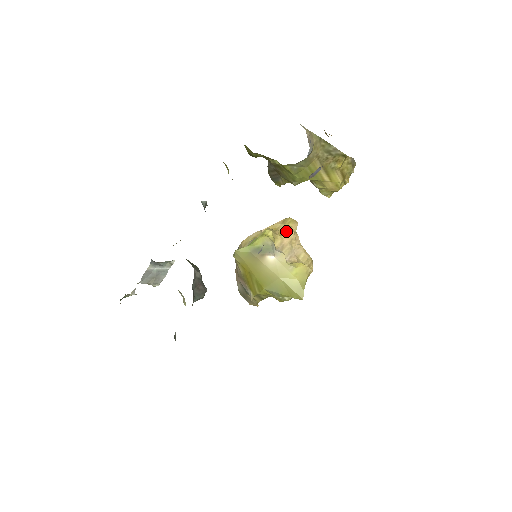
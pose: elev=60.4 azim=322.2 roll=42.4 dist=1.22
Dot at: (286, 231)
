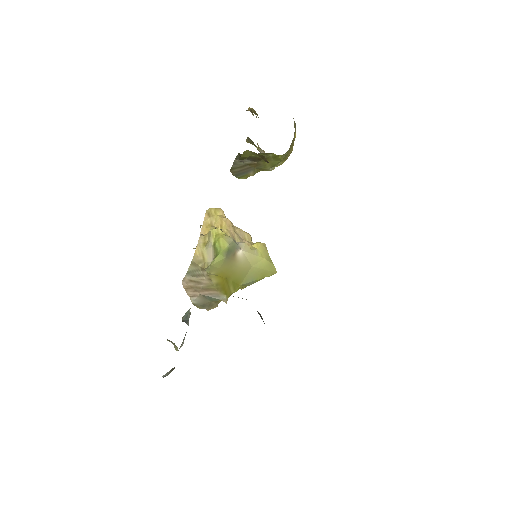
Dot at: (224, 222)
